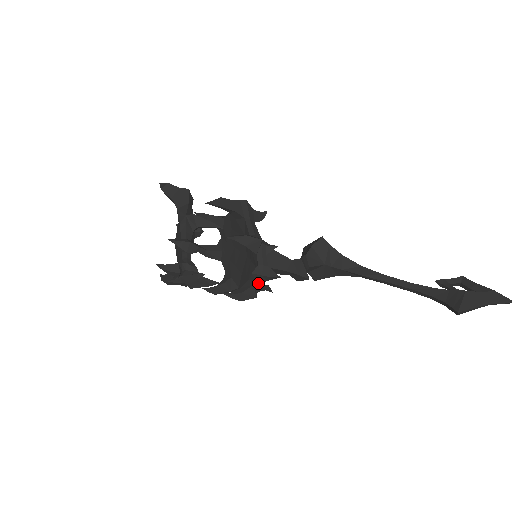
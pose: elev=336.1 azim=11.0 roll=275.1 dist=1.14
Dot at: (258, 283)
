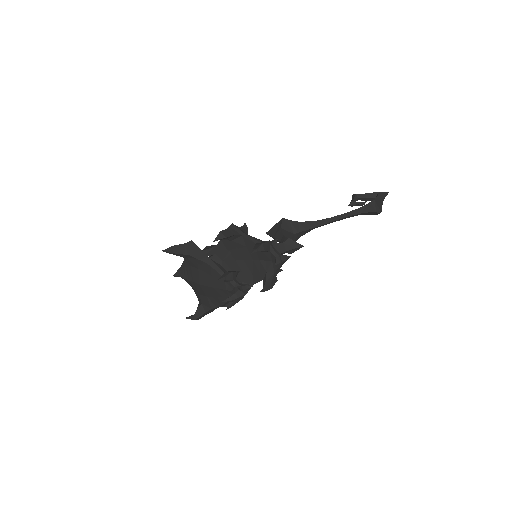
Dot at: (278, 269)
